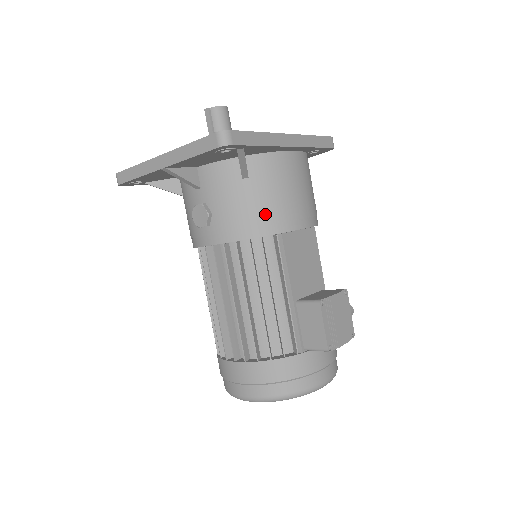
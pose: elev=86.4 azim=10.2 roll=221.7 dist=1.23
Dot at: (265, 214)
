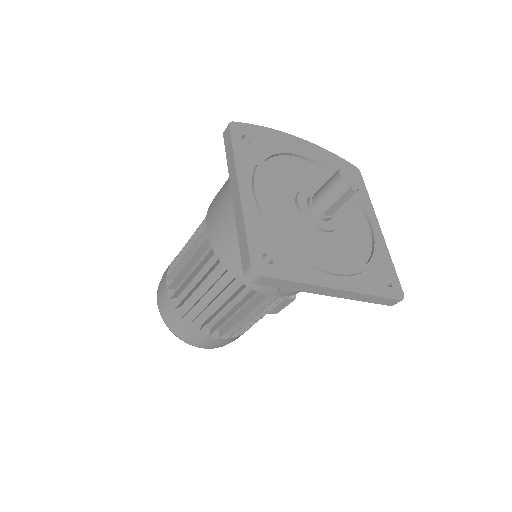
Dot at: occluded
